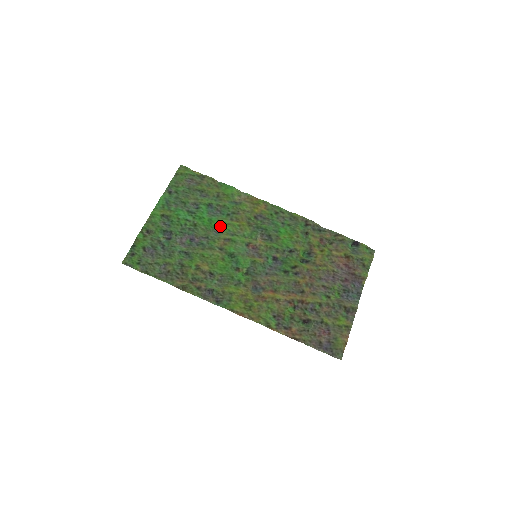
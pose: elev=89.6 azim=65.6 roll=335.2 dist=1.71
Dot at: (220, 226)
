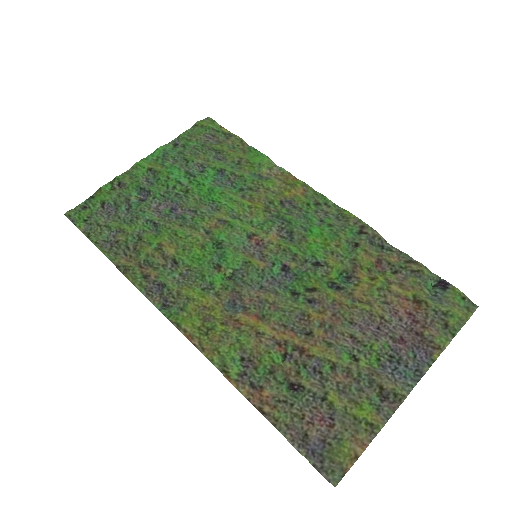
Dot at: (221, 201)
